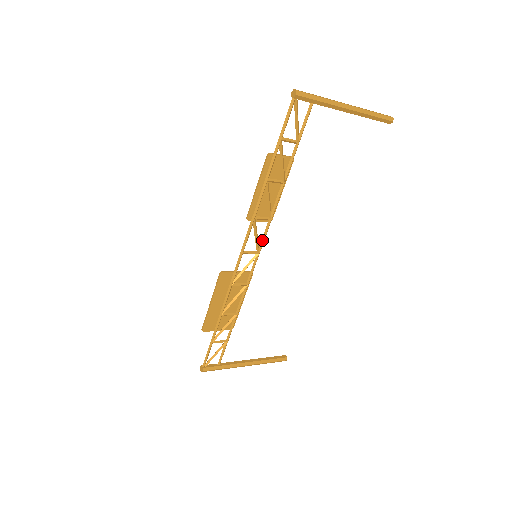
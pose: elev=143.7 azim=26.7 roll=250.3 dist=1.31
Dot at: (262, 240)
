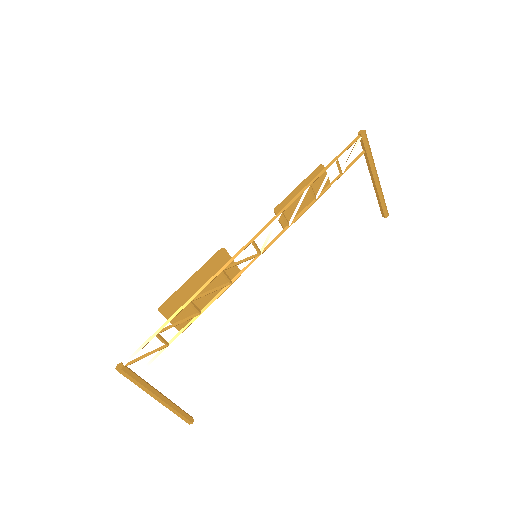
Dot at: (271, 242)
